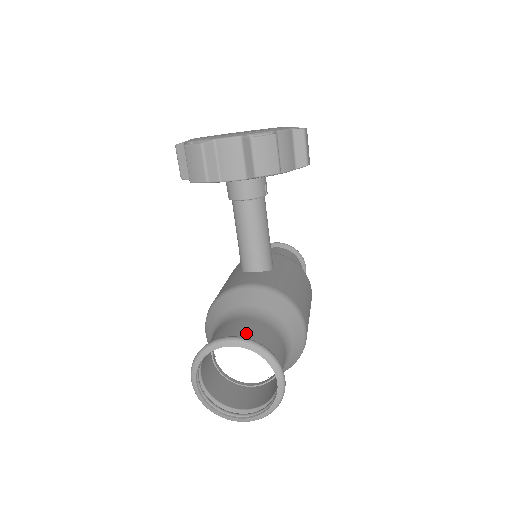
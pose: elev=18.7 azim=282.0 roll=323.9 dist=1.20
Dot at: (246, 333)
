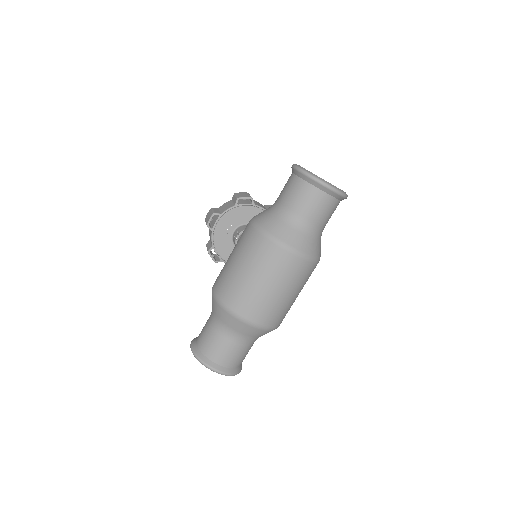
Dot at: occluded
